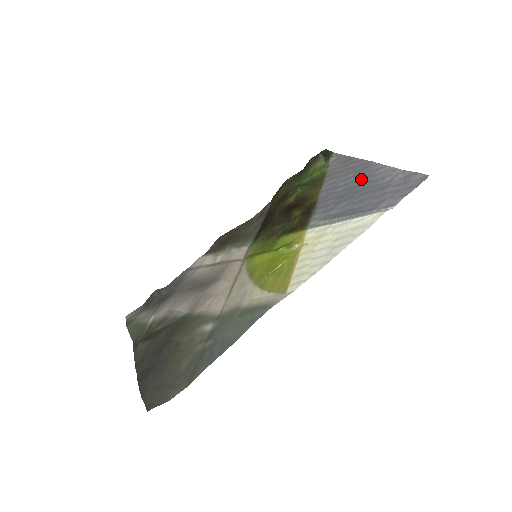
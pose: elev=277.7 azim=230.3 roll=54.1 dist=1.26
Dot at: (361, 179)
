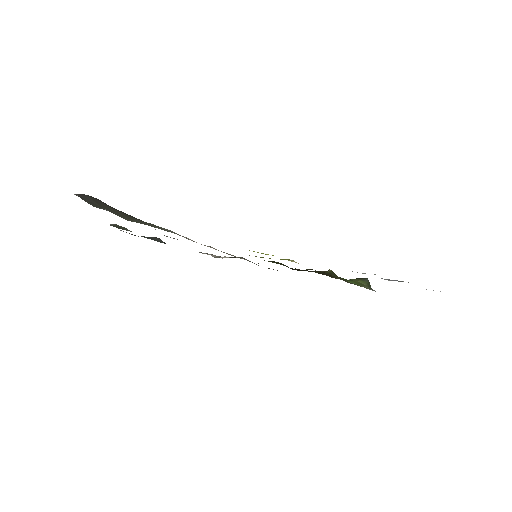
Dot at: occluded
